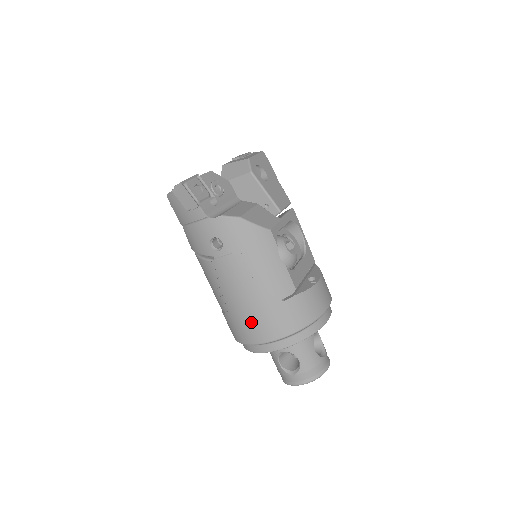
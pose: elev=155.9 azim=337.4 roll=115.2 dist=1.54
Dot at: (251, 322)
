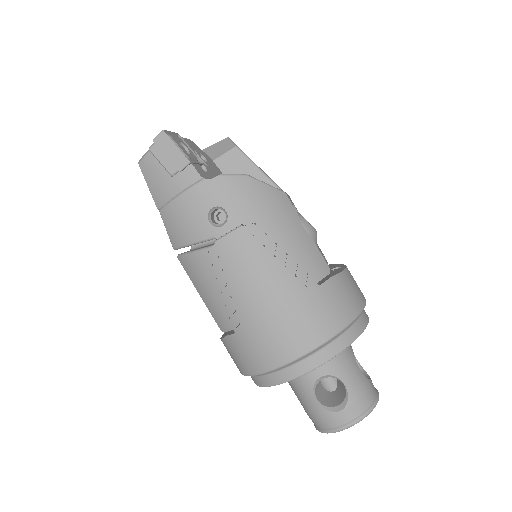
Dot at: (280, 326)
